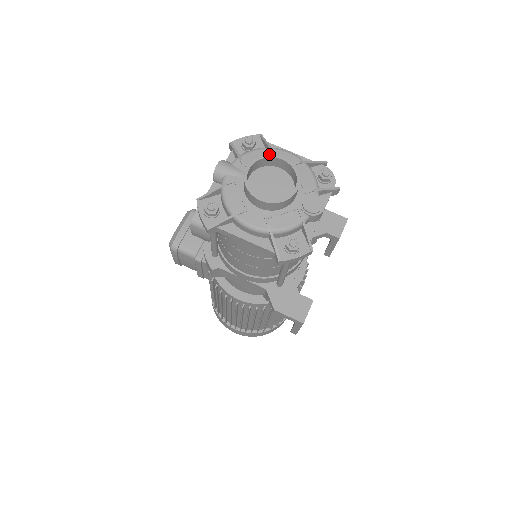
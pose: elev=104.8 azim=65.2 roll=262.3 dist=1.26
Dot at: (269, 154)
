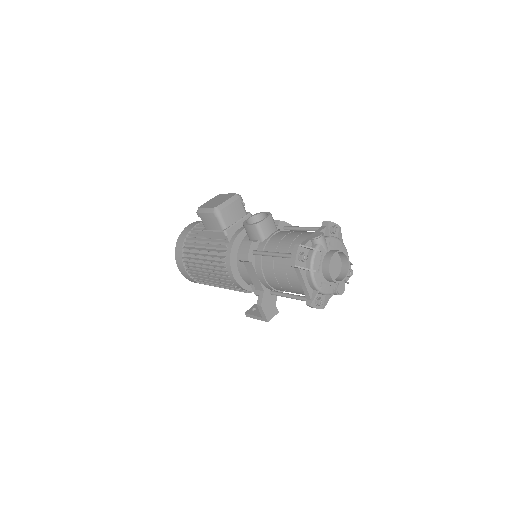
Dot at: (341, 246)
